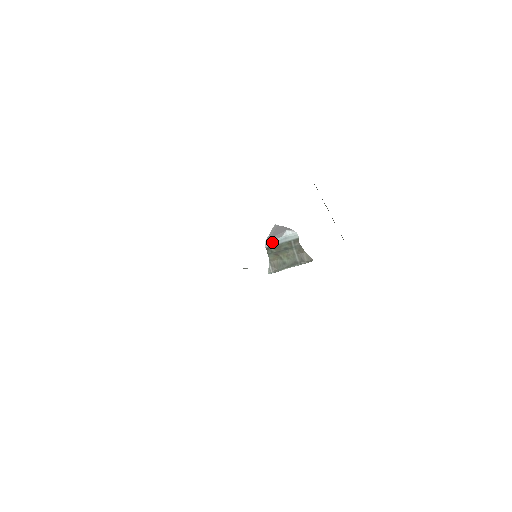
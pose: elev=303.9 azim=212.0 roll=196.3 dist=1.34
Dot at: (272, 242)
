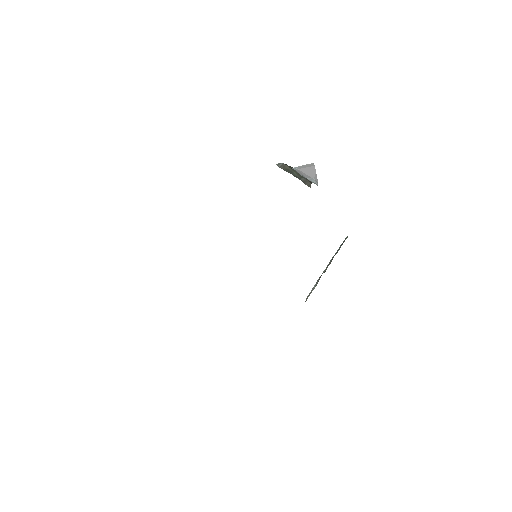
Dot at: (297, 171)
